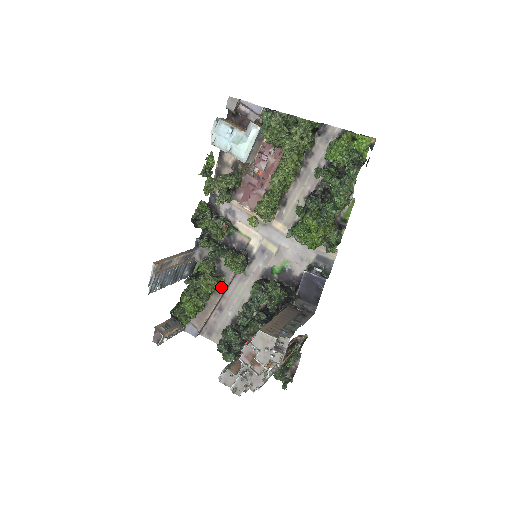
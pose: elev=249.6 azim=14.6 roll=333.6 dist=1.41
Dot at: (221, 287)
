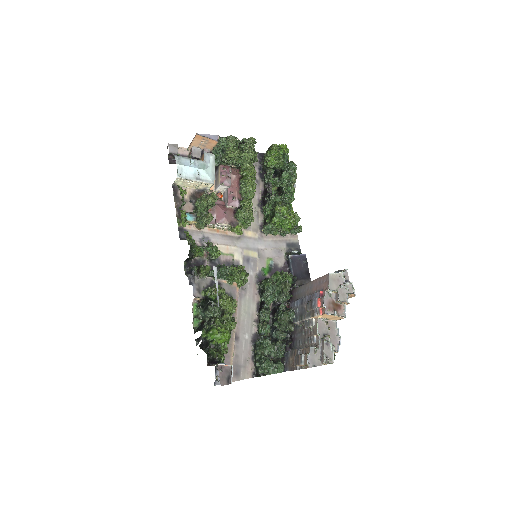
Dot at: occluded
